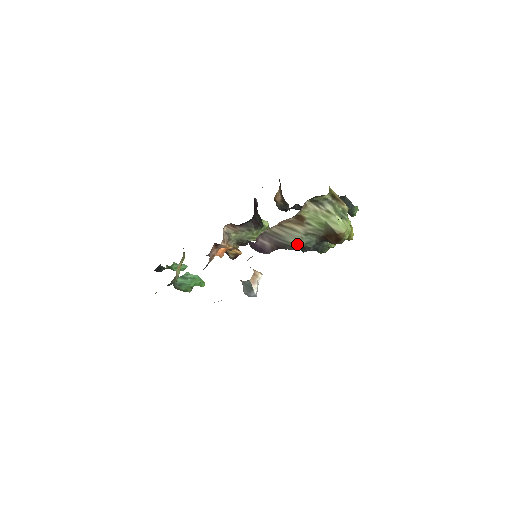
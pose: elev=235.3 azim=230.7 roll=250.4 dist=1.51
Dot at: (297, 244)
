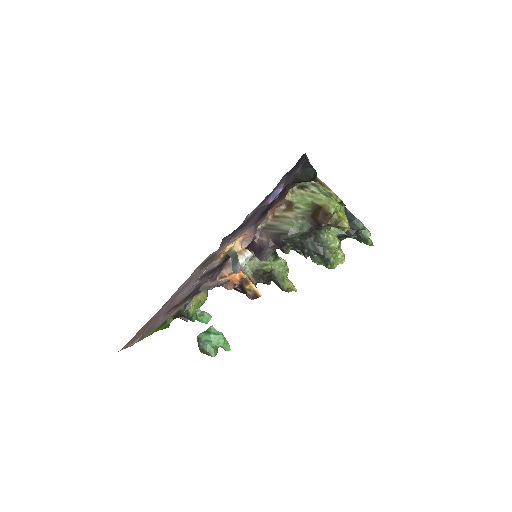
Dot at: (288, 229)
